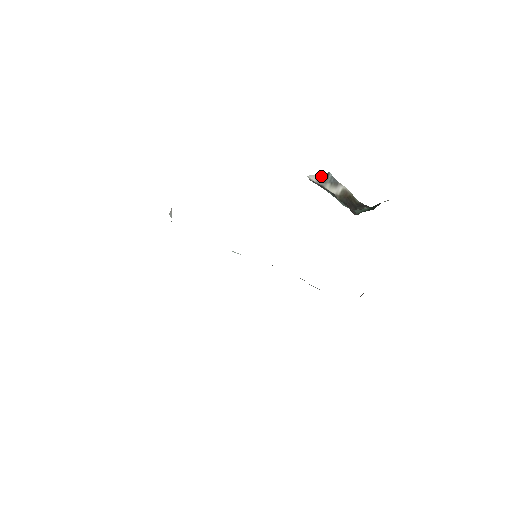
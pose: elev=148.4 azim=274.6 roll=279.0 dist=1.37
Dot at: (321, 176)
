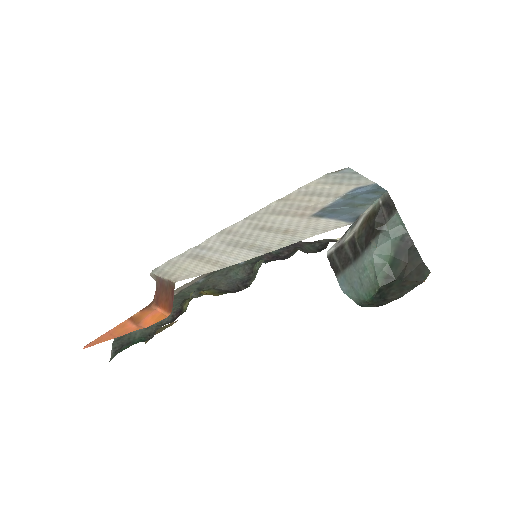
Dot at: (342, 237)
